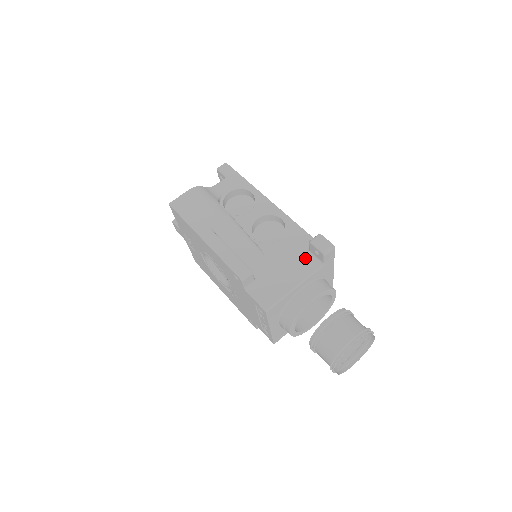
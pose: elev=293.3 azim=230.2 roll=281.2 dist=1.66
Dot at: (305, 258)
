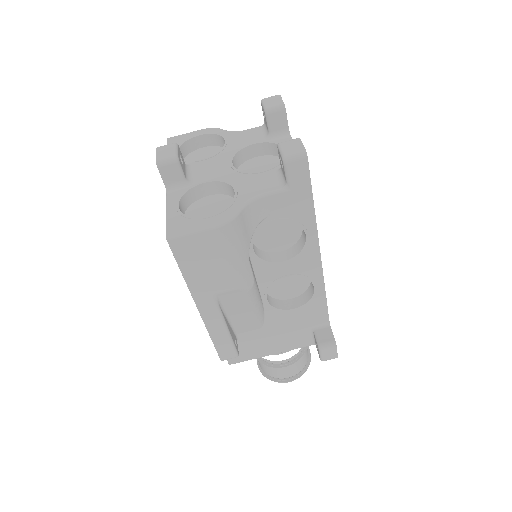
Dot at: (303, 335)
